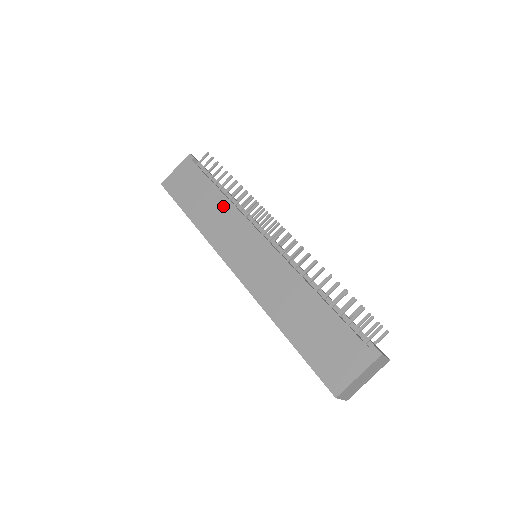
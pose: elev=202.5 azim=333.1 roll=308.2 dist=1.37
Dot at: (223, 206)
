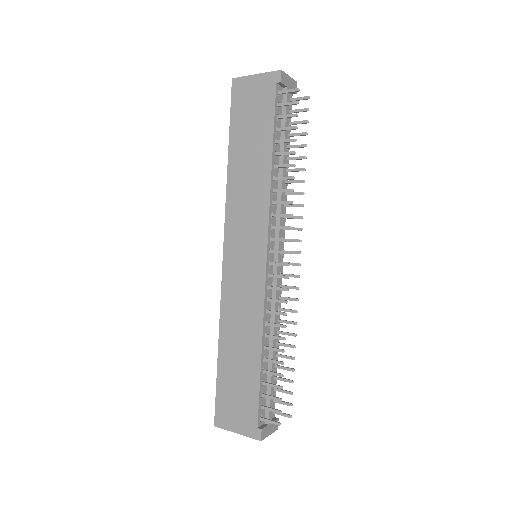
Dot at: (261, 183)
